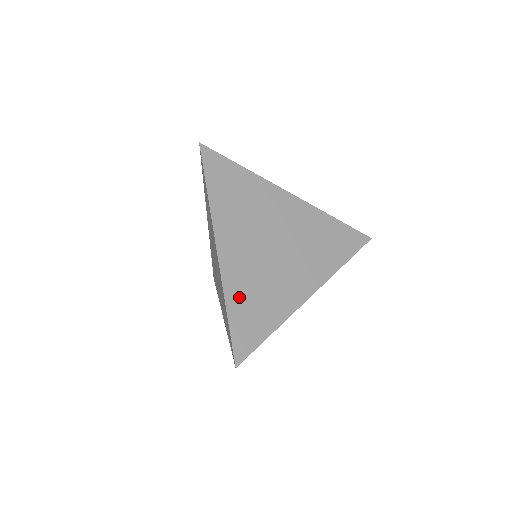
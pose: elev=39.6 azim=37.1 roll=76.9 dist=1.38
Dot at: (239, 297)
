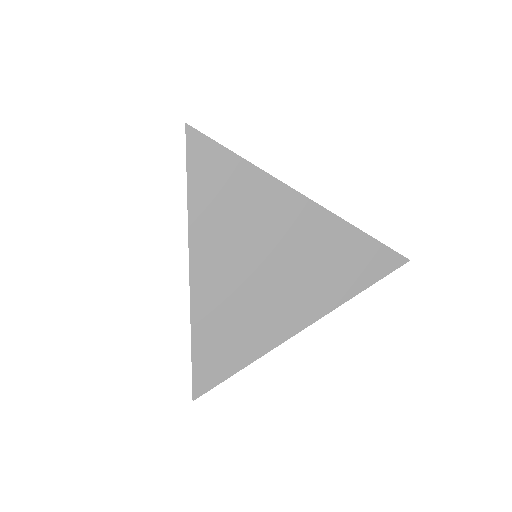
Dot at: (209, 327)
